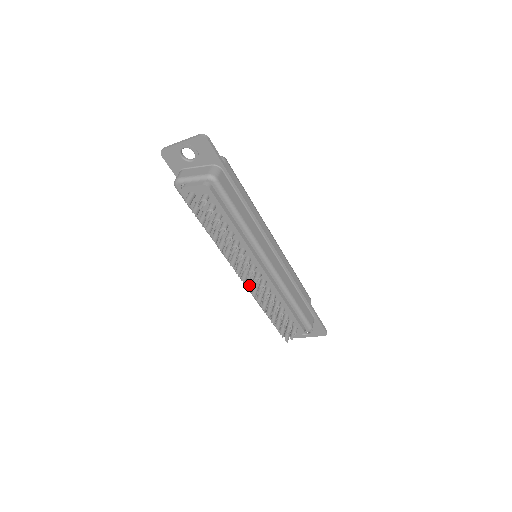
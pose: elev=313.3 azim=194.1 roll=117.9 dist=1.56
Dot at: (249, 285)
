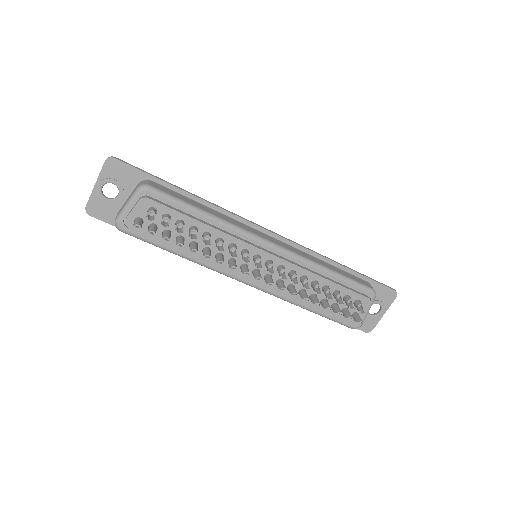
Dot at: (268, 280)
